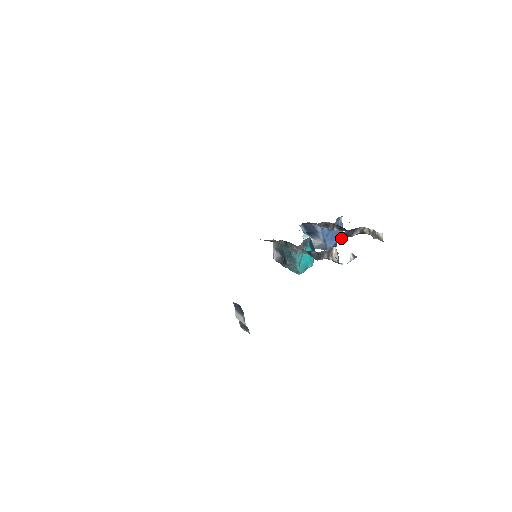
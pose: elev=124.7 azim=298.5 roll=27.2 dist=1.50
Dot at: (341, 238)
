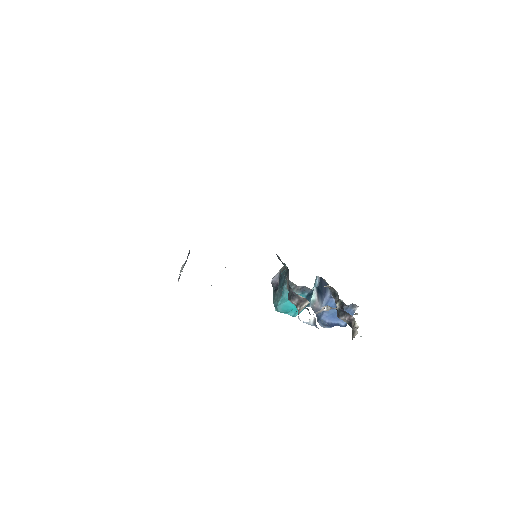
Dot at: (327, 306)
